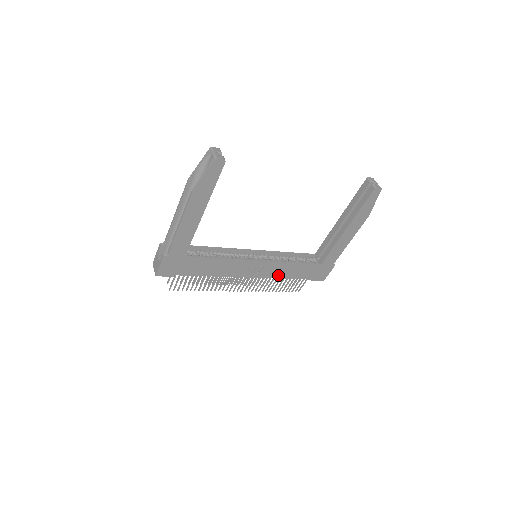
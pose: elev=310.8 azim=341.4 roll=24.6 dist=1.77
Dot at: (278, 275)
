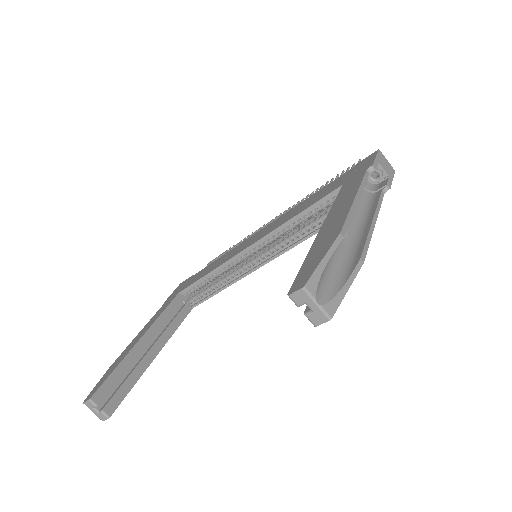
Dot at: occluded
